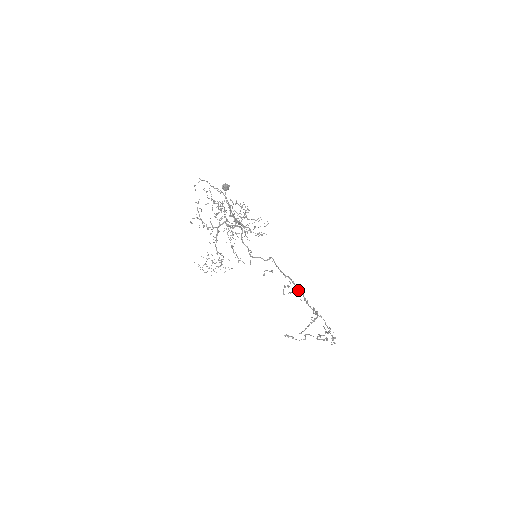
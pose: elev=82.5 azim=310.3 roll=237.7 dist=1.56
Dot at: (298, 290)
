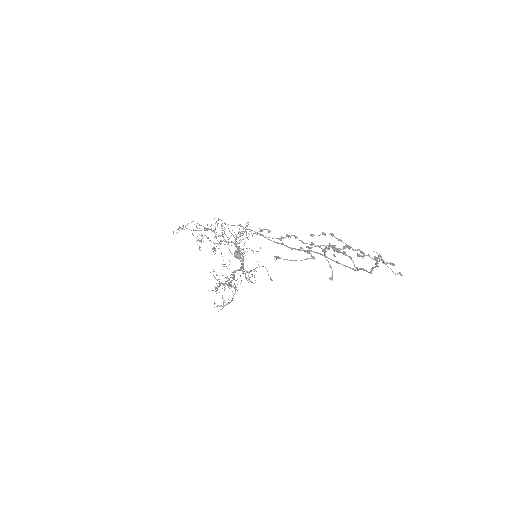
Dot at: (291, 235)
